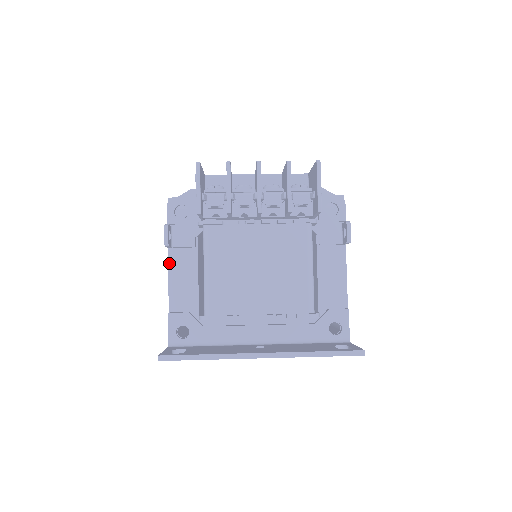
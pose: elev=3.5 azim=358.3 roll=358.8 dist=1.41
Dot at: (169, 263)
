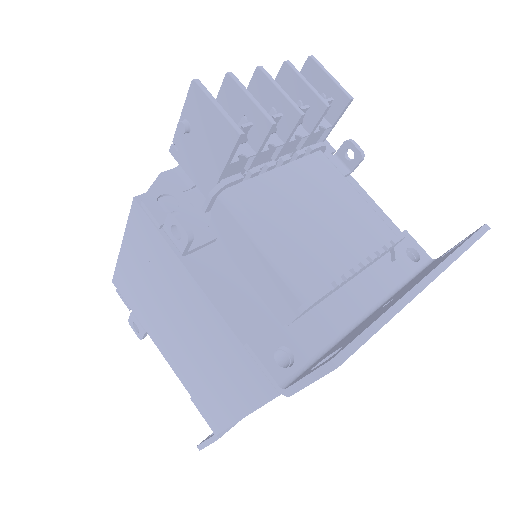
Dot at: (195, 278)
